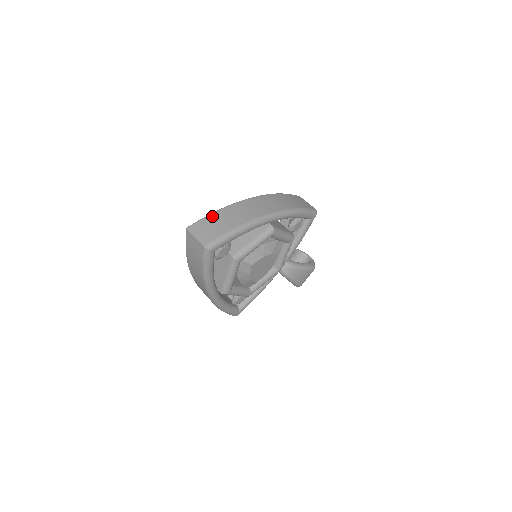
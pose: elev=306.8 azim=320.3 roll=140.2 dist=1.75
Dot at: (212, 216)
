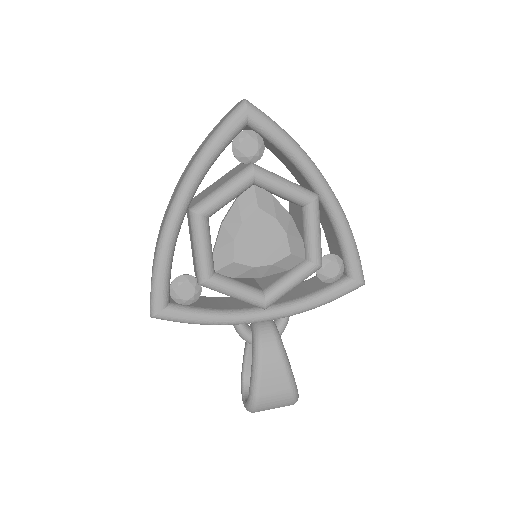
Dot at: occluded
